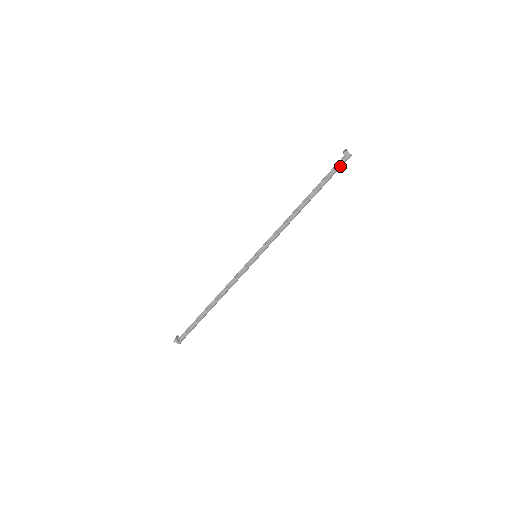
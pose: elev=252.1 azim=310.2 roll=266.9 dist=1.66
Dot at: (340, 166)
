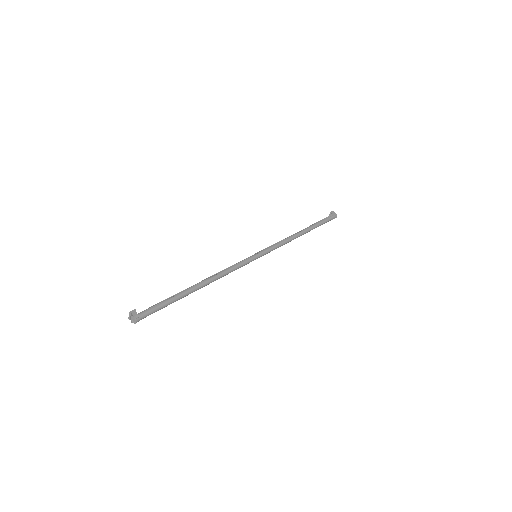
Dot at: (329, 218)
